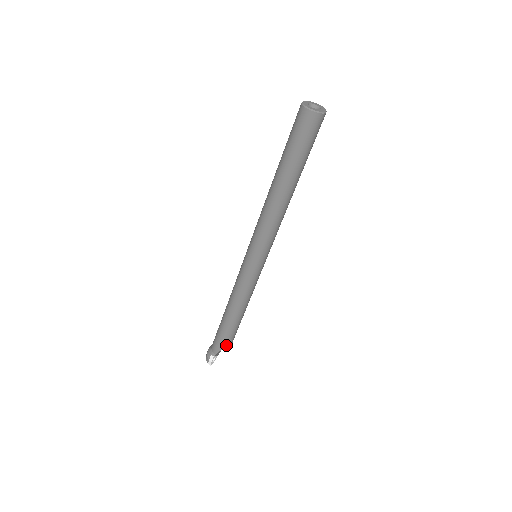
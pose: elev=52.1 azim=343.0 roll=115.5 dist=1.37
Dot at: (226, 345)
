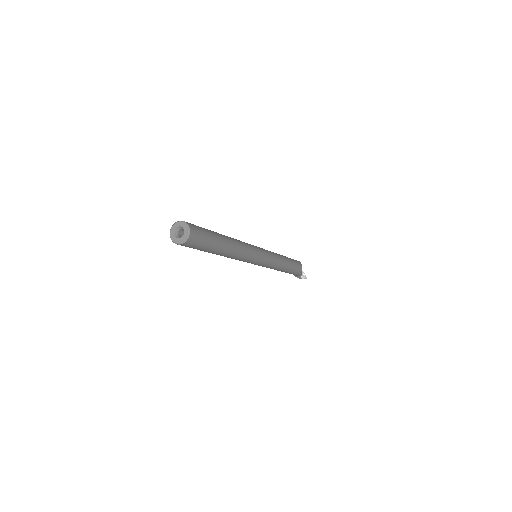
Dot at: (300, 269)
